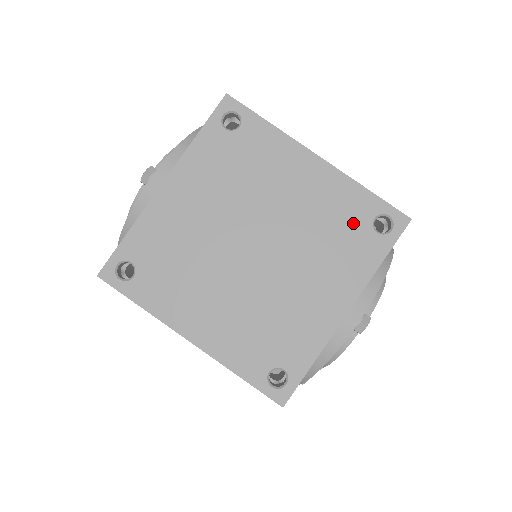
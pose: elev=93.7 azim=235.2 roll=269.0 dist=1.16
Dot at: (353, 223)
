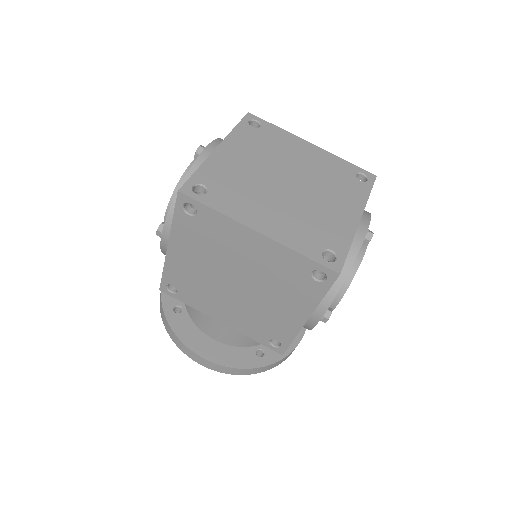
Dot at: (345, 175)
